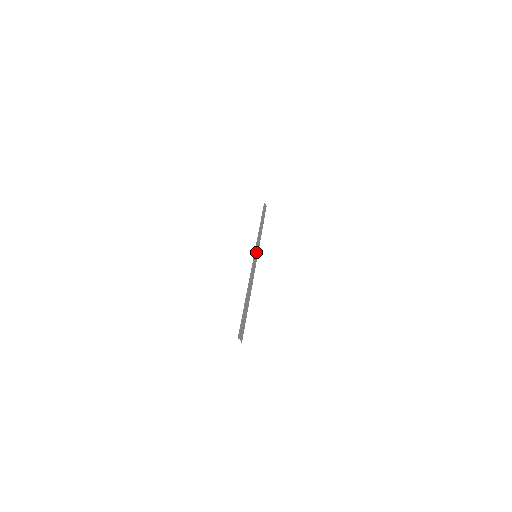
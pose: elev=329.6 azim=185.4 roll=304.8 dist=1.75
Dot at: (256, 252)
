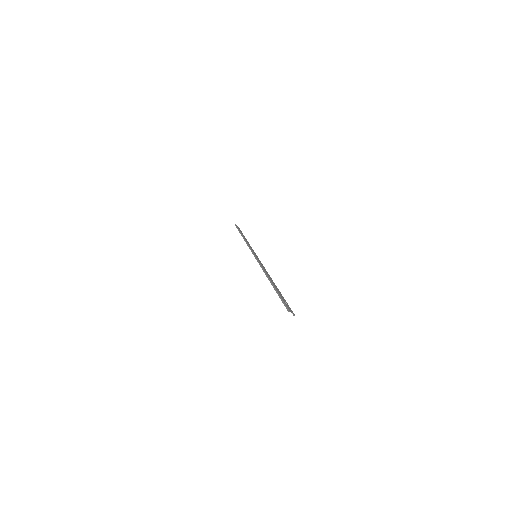
Dot at: (254, 253)
